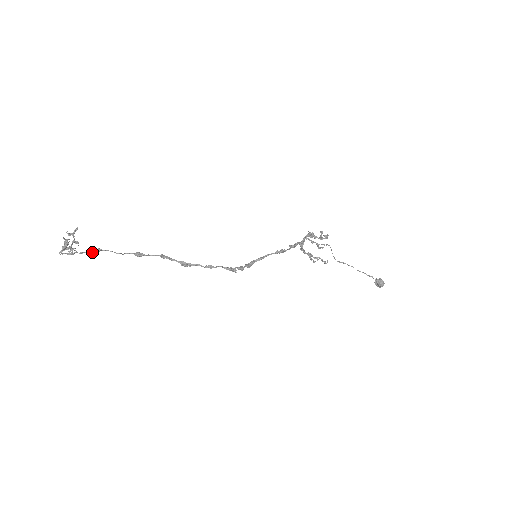
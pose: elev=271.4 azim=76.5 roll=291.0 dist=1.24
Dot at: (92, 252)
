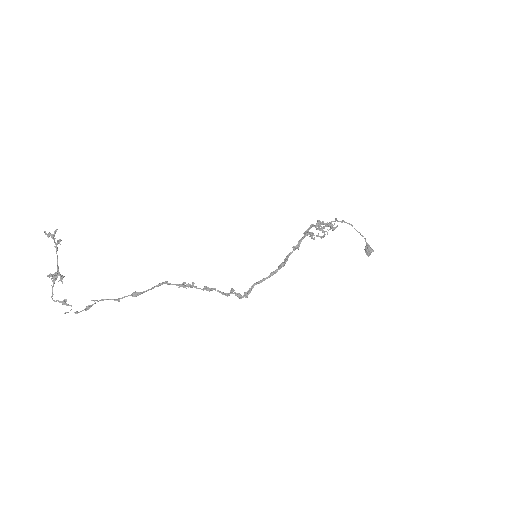
Dot at: (89, 307)
